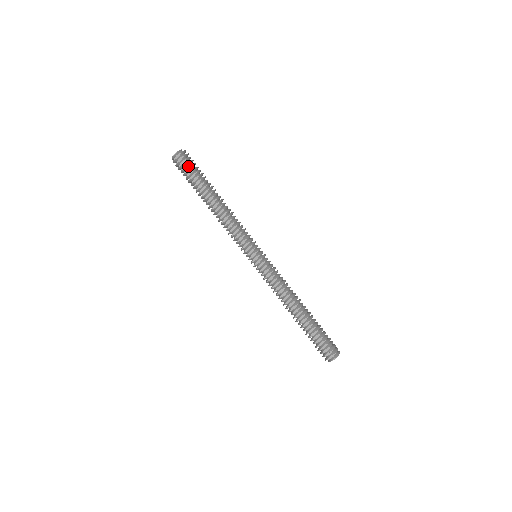
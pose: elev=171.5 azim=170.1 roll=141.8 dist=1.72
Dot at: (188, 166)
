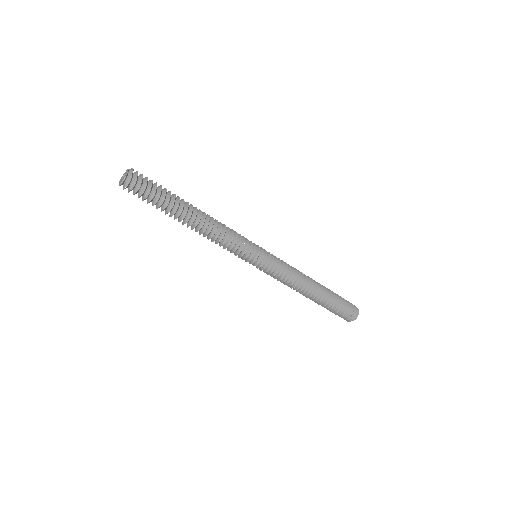
Dot at: (146, 188)
